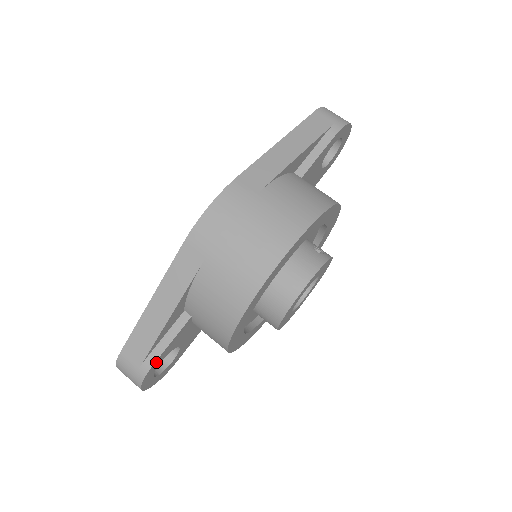
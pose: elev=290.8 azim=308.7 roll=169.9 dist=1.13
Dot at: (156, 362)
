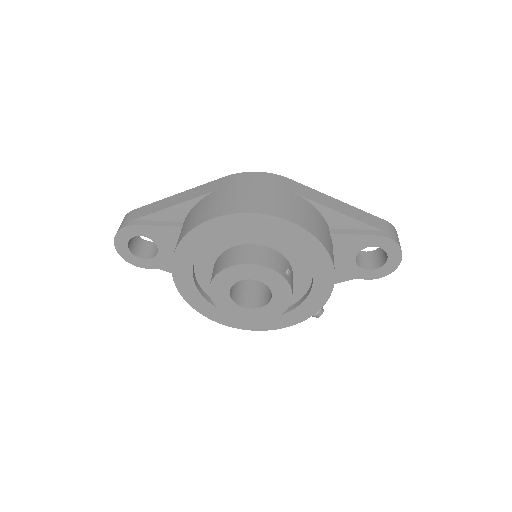
Dot at: (138, 227)
